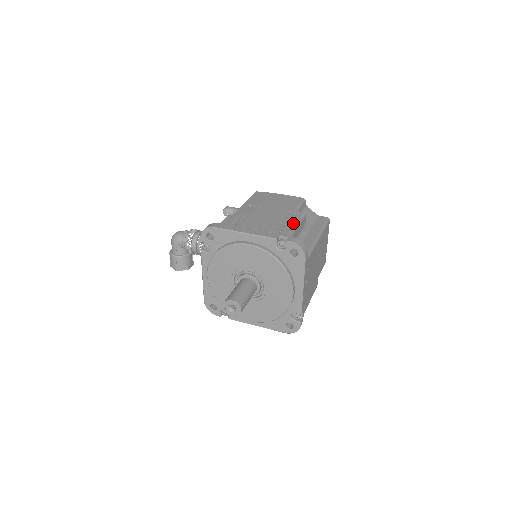
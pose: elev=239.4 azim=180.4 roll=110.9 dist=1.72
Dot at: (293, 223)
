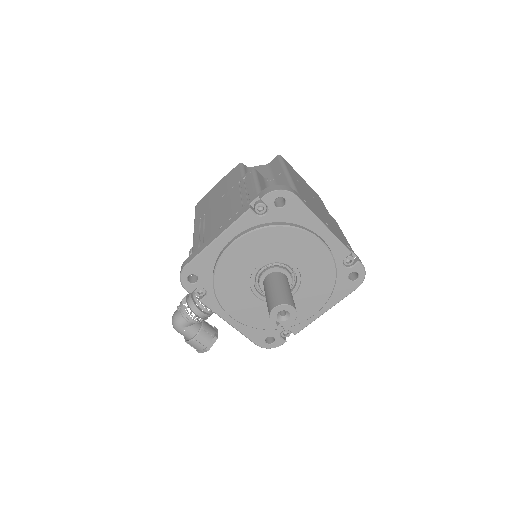
Dot at: (251, 184)
